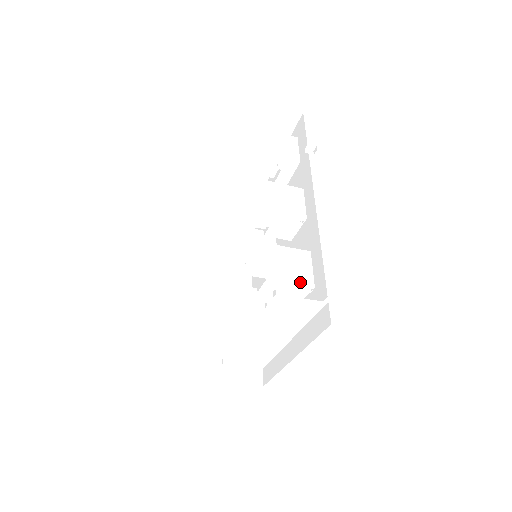
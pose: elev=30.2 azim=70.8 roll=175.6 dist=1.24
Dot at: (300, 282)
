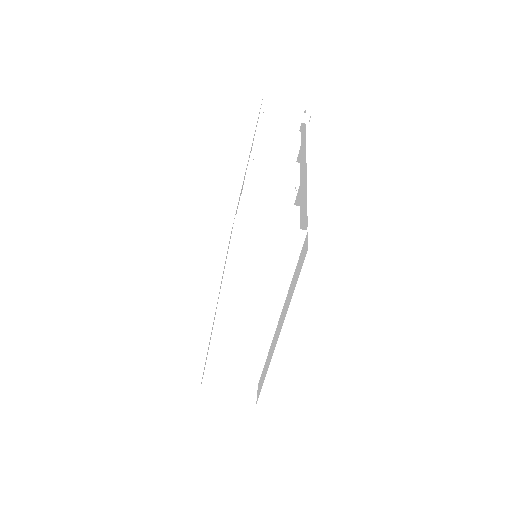
Dot at: occluded
